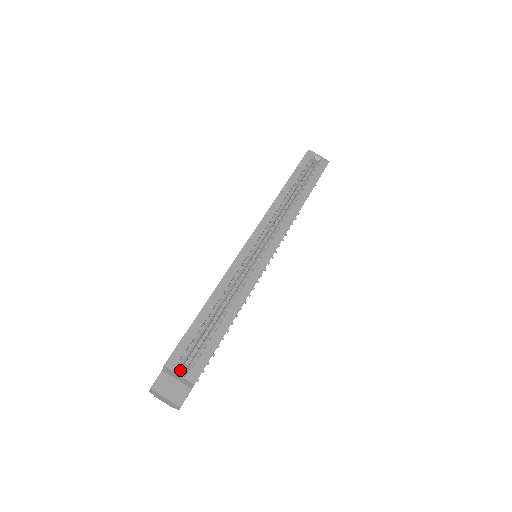
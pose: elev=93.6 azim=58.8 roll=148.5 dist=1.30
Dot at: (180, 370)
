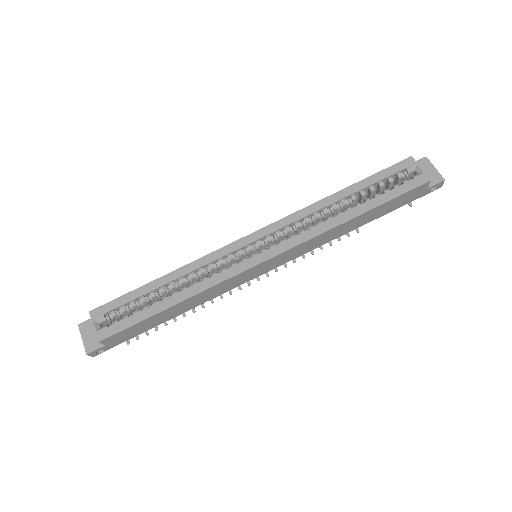
Dot at: occluded
